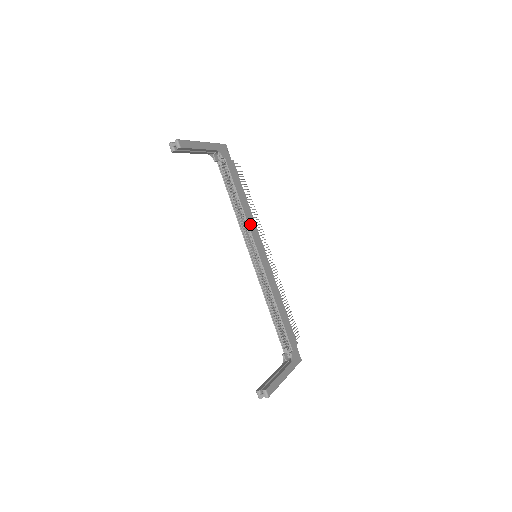
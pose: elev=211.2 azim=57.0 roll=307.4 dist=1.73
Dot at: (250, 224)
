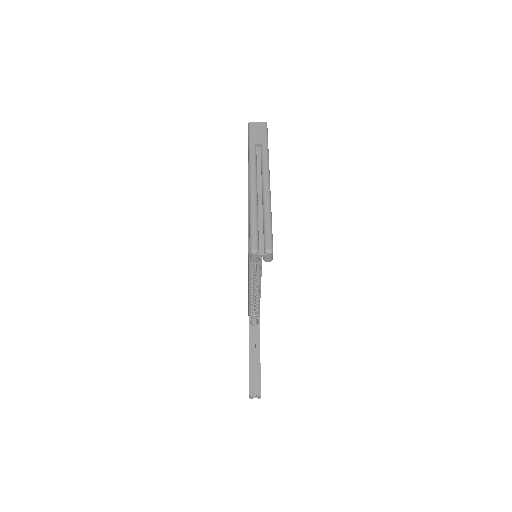
Dot at: occluded
